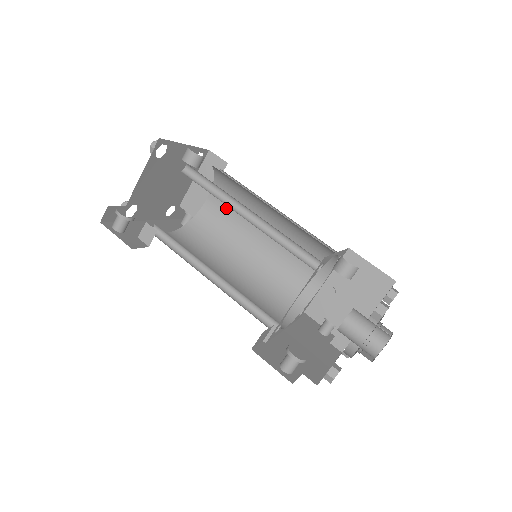
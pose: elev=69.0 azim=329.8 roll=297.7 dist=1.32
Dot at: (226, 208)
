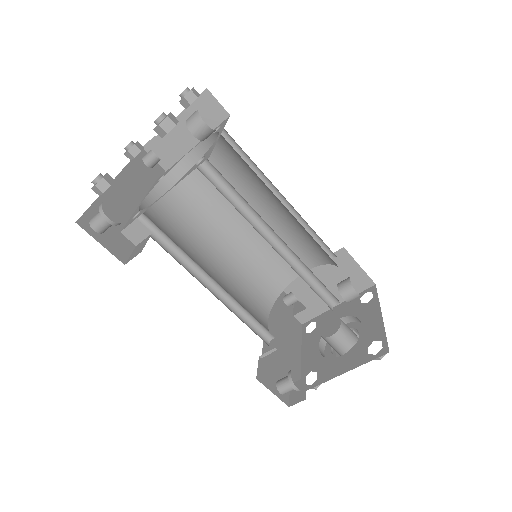
Dot at: occluded
